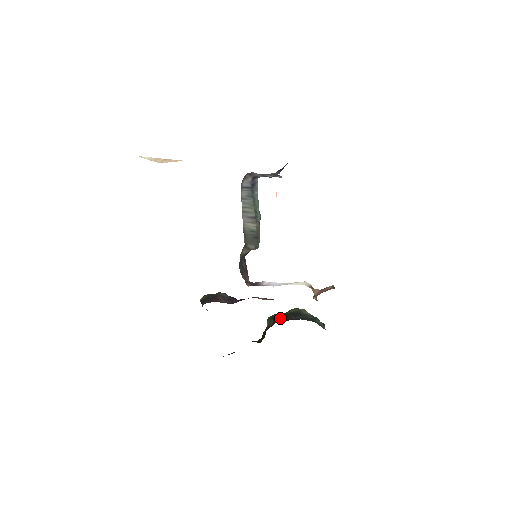
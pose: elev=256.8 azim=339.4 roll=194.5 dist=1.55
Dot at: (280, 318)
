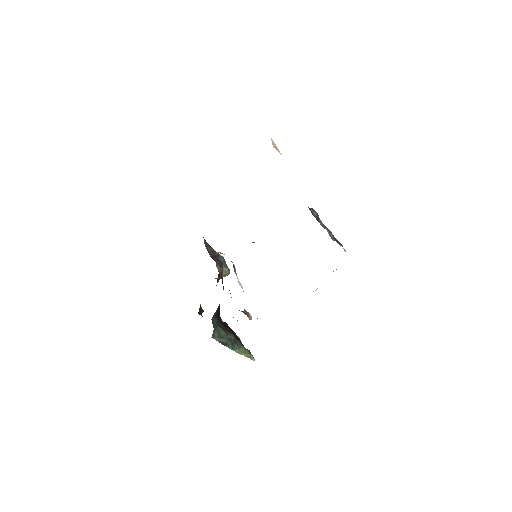
Dot at: occluded
